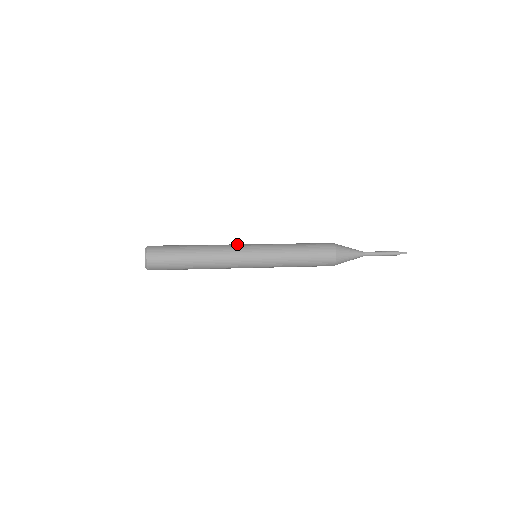
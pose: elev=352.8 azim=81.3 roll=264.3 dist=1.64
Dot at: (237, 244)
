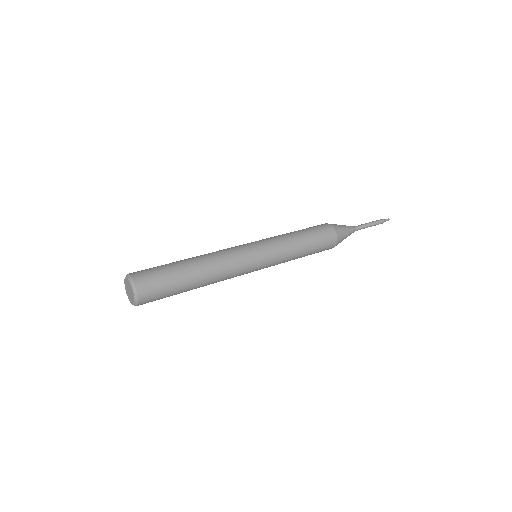
Dot at: (231, 247)
